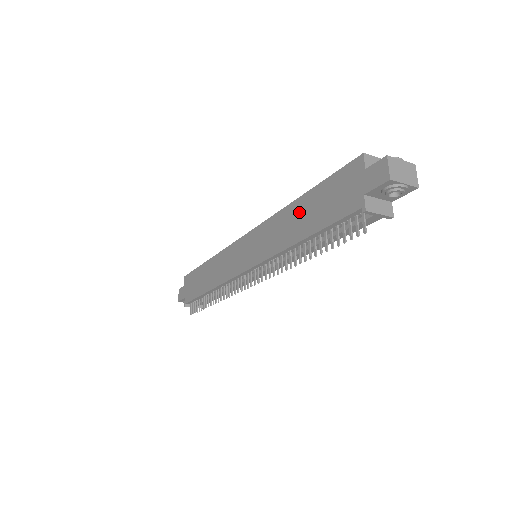
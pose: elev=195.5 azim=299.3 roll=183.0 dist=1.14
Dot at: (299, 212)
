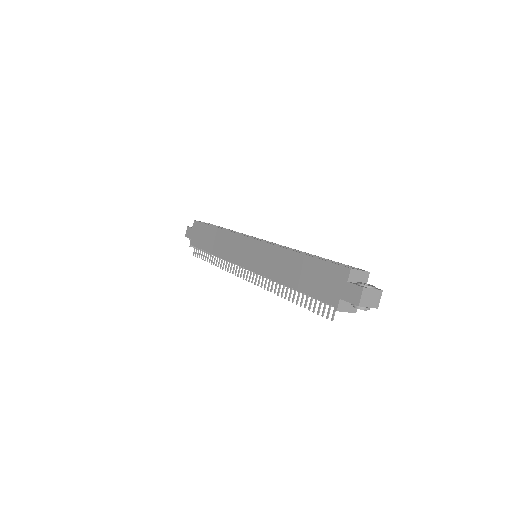
Dot at: (295, 264)
